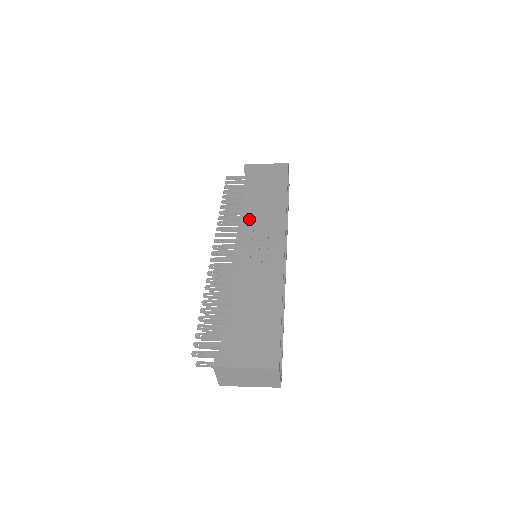
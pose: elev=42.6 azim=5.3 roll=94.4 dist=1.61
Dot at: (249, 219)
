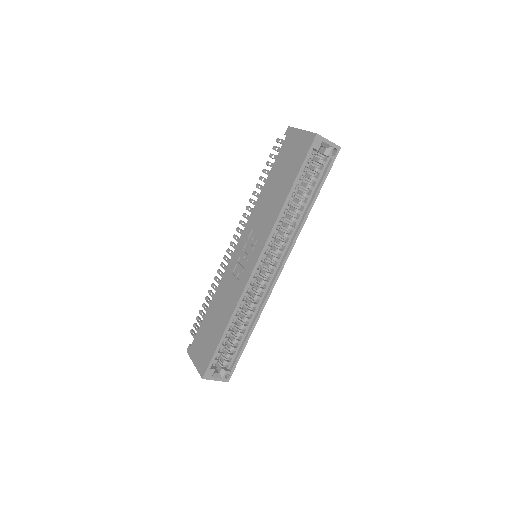
Dot at: (254, 216)
